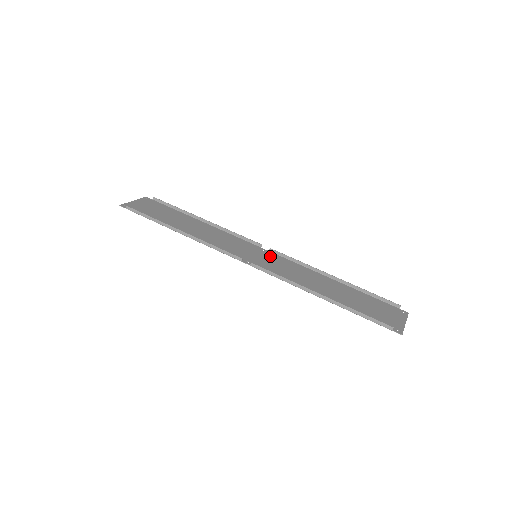
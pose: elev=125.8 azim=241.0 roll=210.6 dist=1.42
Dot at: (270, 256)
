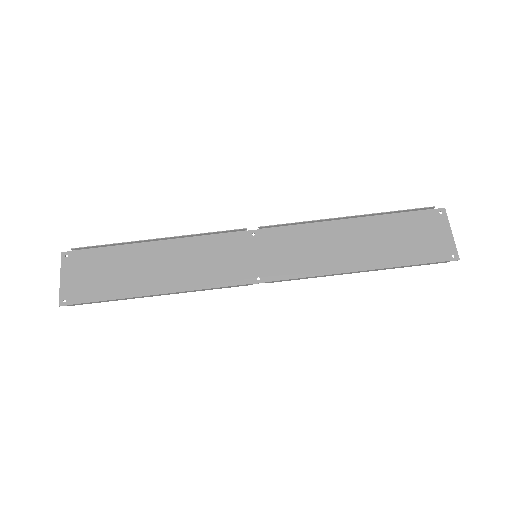
Dot at: (267, 240)
